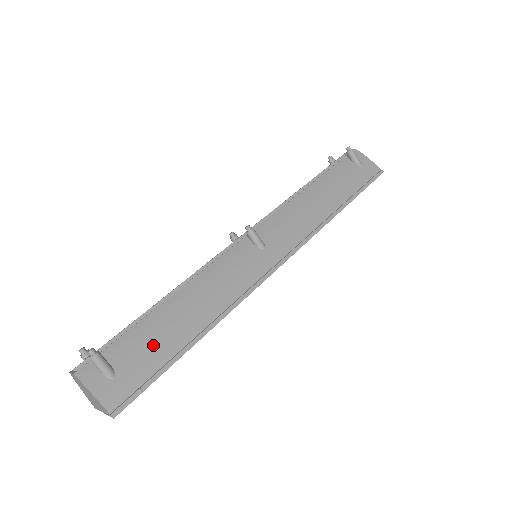
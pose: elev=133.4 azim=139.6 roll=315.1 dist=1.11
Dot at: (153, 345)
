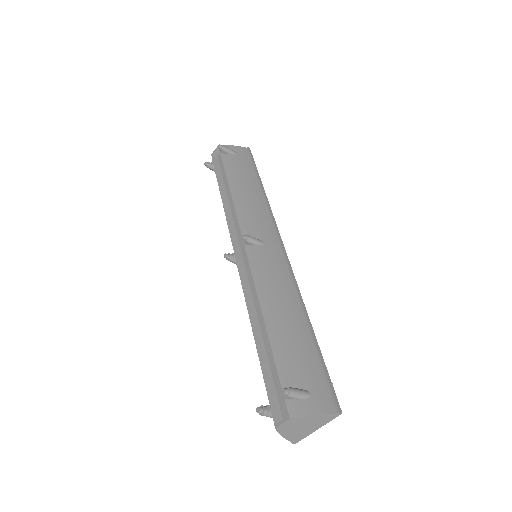
Dot at: (299, 353)
